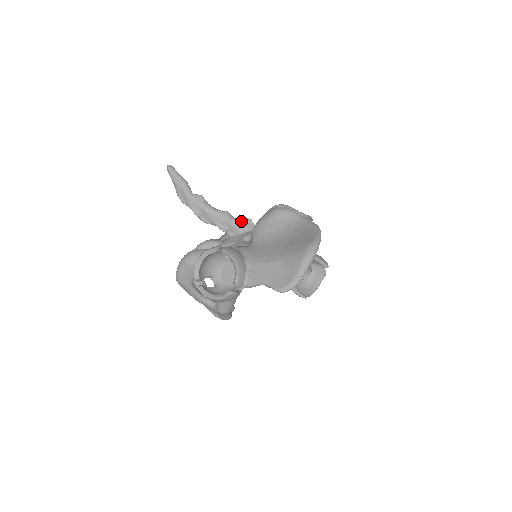
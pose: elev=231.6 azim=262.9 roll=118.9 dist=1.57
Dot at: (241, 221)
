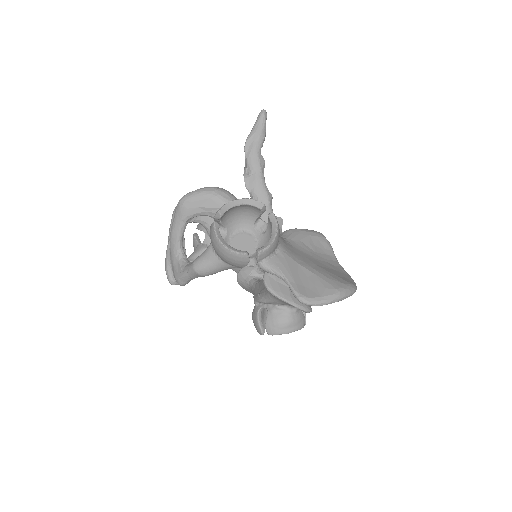
Dot at: occluded
